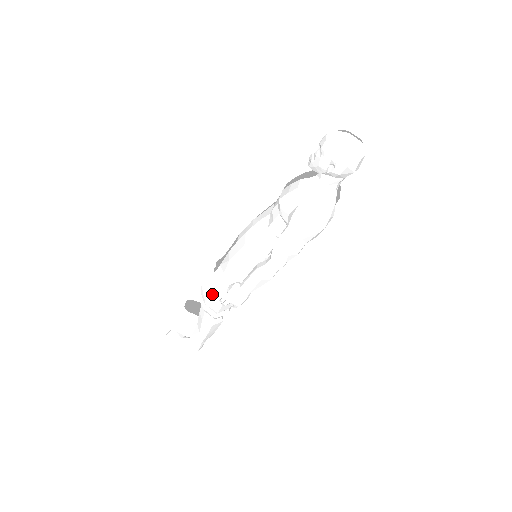
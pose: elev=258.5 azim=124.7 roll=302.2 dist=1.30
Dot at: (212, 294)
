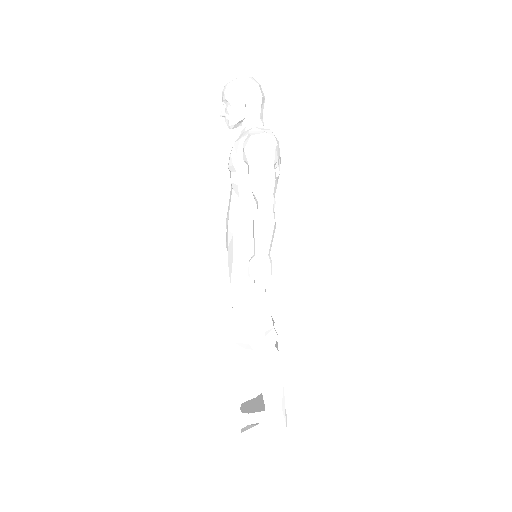
Dot at: (244, 317)
